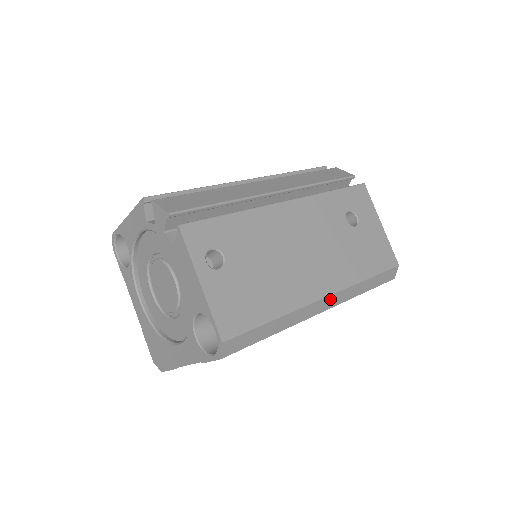
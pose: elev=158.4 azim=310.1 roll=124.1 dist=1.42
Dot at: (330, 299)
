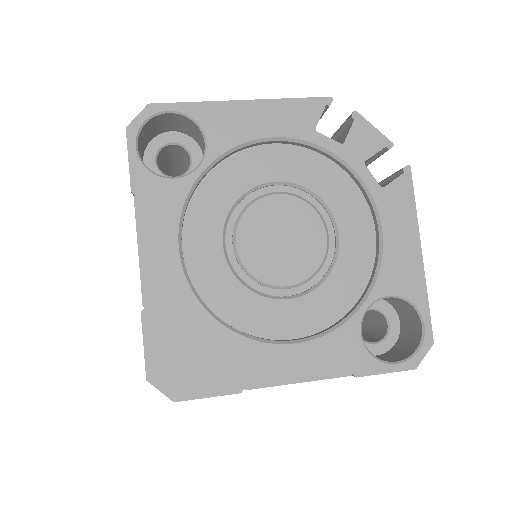
Dot at: occluded
